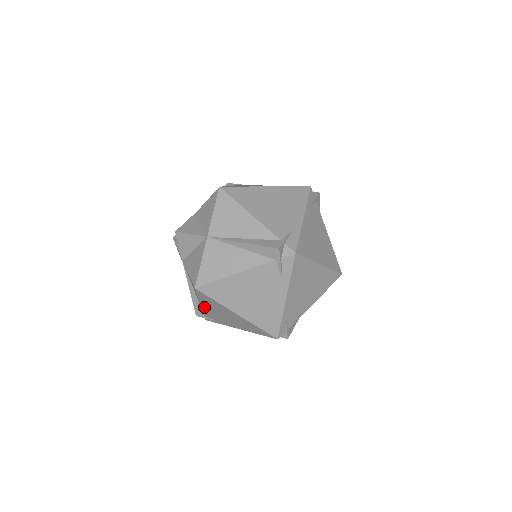
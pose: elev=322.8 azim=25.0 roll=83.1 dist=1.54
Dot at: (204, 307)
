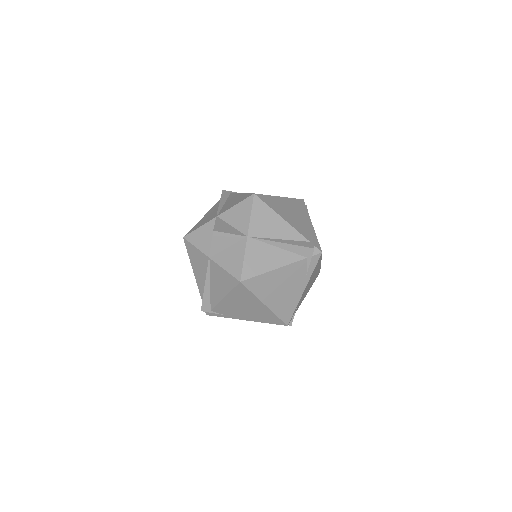
Dot at: (225, 301)
